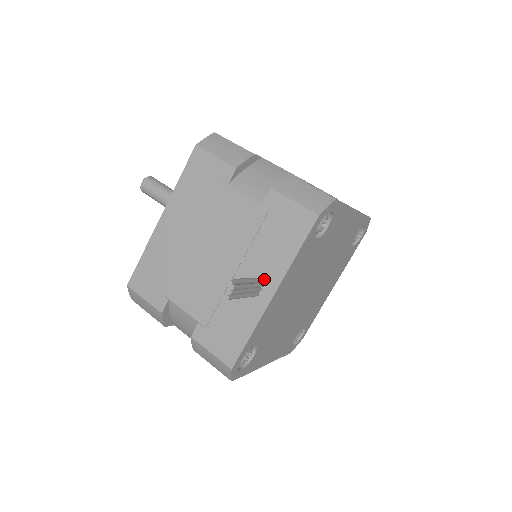
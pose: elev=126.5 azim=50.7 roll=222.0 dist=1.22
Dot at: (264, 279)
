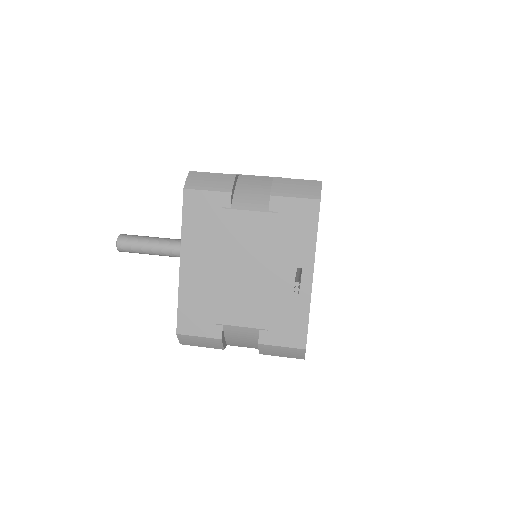
Dot at: (297, 268)
